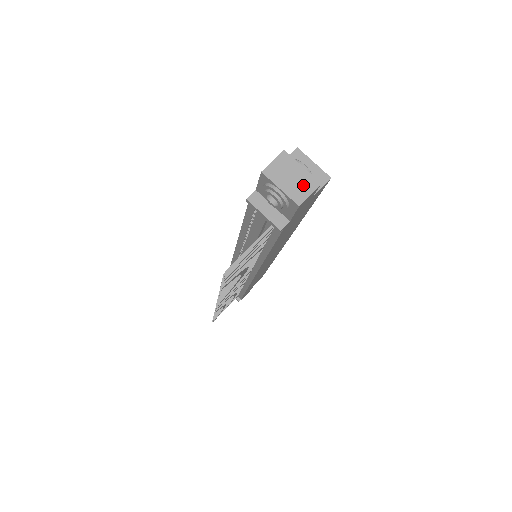
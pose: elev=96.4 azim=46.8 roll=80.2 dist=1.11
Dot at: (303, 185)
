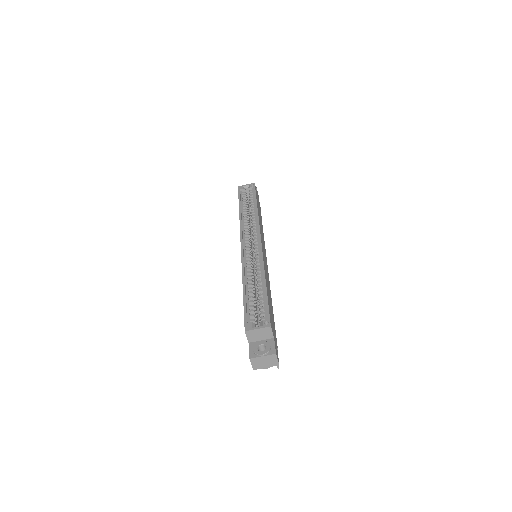
Dot at: (271, 360)
